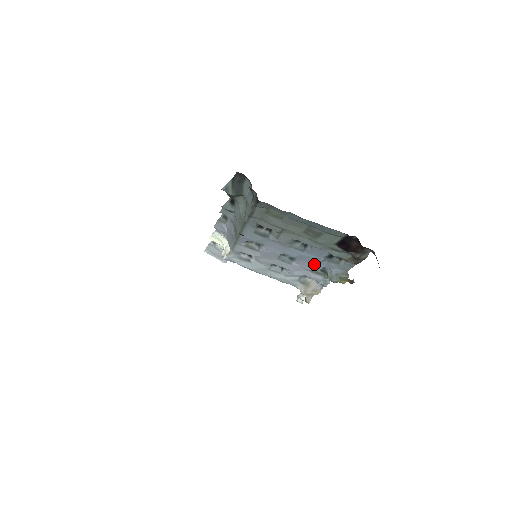
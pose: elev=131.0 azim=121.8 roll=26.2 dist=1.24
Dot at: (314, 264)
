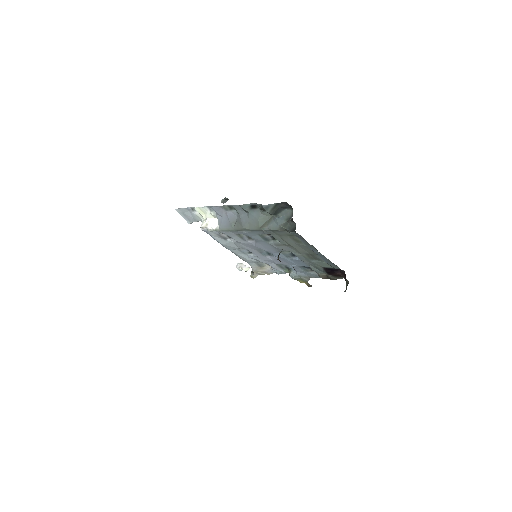
Dot at: (287, 264)
